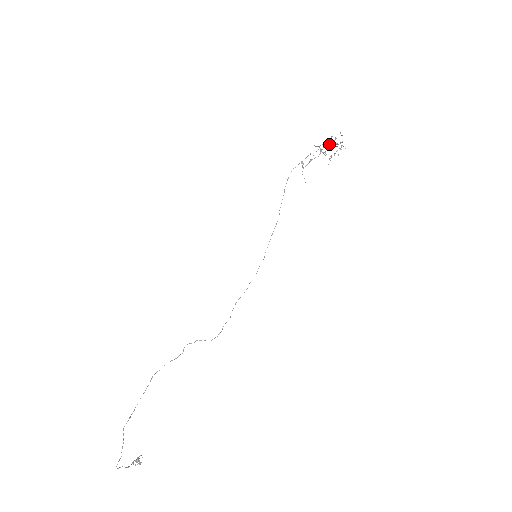
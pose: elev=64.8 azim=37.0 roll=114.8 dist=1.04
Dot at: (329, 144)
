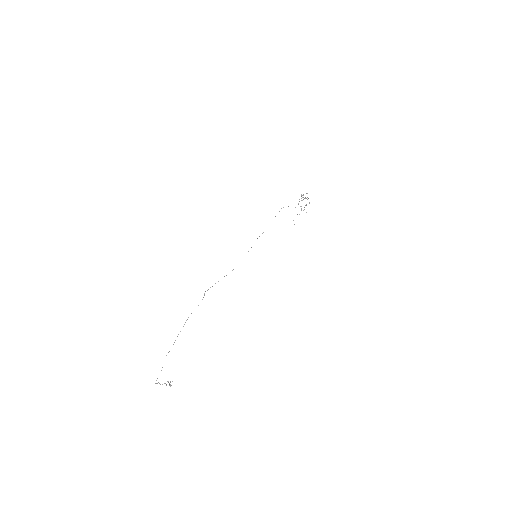
Dot at: (302, 200)
